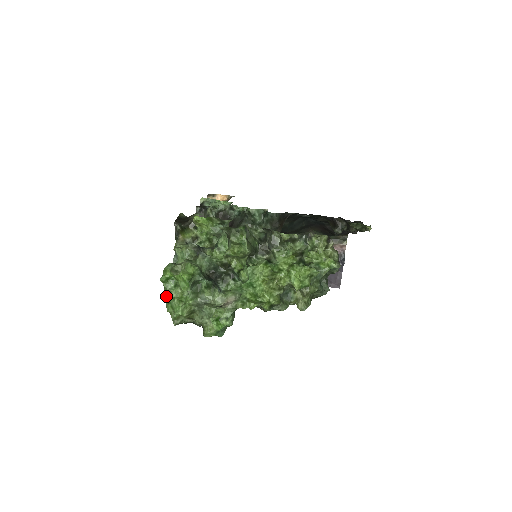
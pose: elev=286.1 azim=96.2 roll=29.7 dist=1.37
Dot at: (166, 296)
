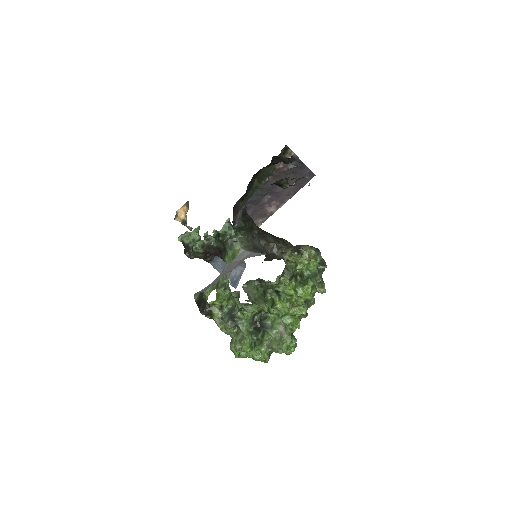
Dot at: occluded
